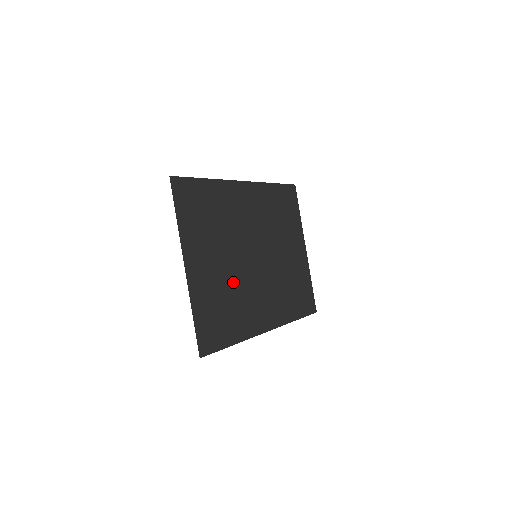
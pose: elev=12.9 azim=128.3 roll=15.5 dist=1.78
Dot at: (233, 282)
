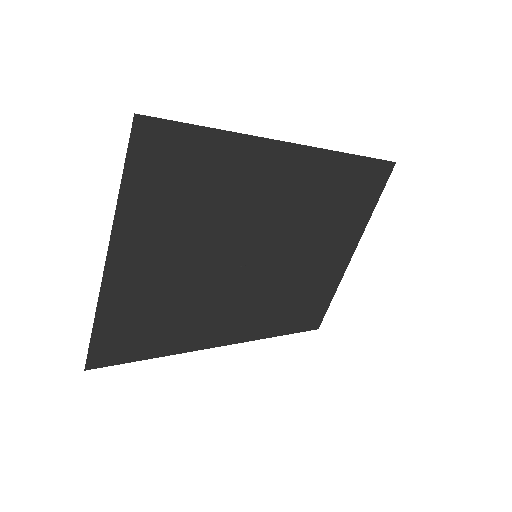
Dot at: (193, 286)
